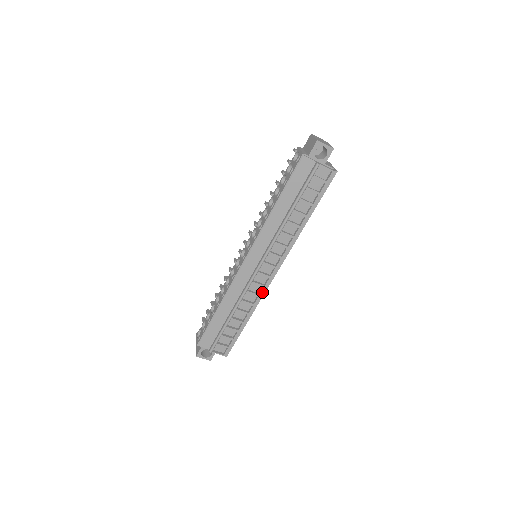
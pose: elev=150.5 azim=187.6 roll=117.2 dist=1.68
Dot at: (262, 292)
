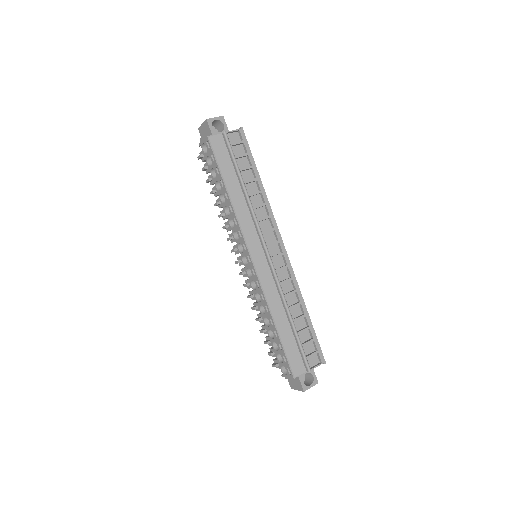
Dot at: (291, 273)
